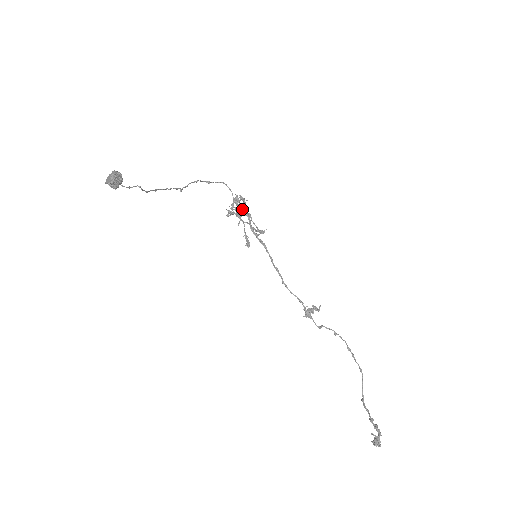
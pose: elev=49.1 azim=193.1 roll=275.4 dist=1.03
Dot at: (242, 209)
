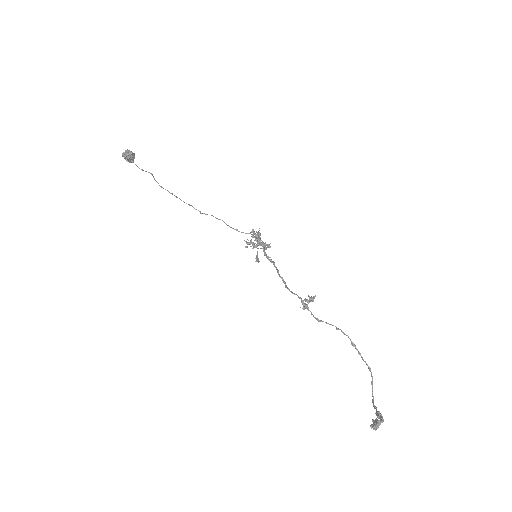
Dot at: occluded
